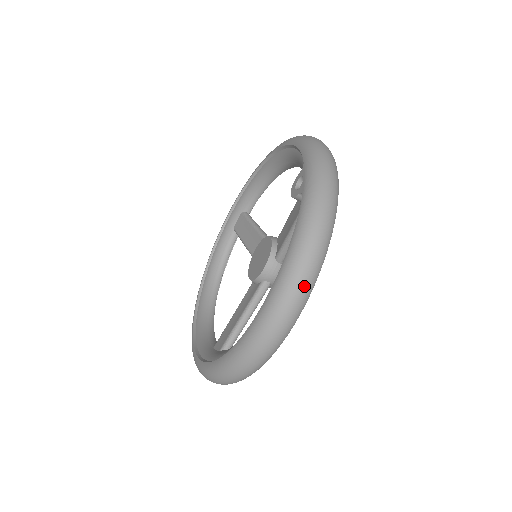
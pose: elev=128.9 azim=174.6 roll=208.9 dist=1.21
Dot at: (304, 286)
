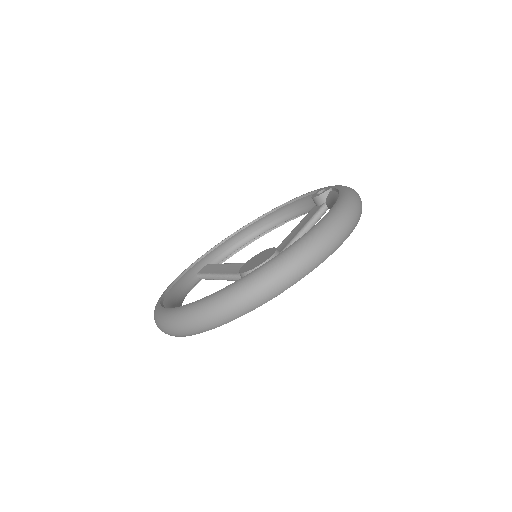
Dot at: (359, 209)
